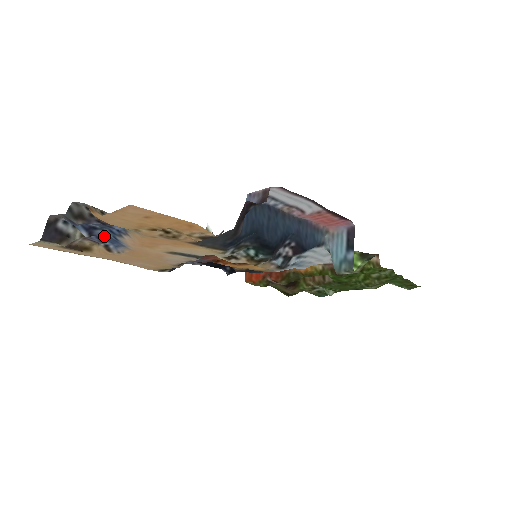
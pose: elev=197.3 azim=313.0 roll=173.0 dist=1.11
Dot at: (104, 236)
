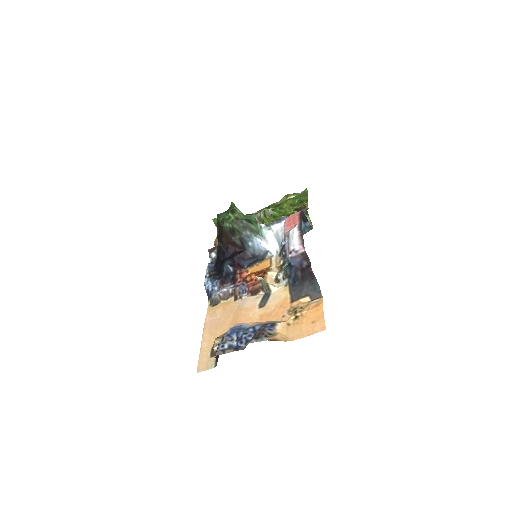
Dot at: (233, 333)
